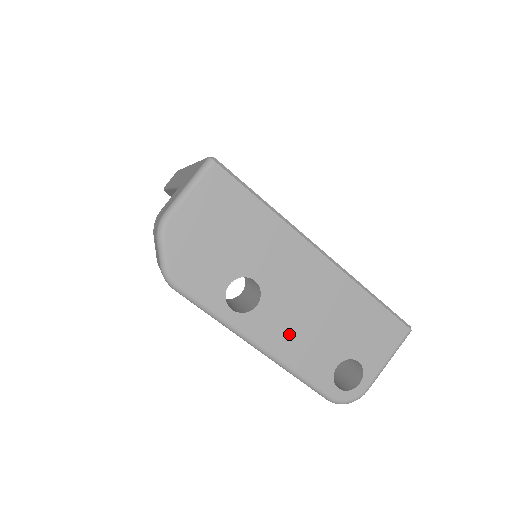
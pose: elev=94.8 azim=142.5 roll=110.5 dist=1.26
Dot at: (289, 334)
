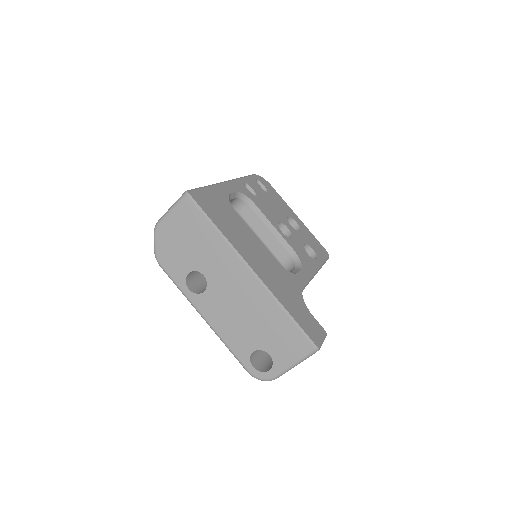
Dot at: (223, 317)
